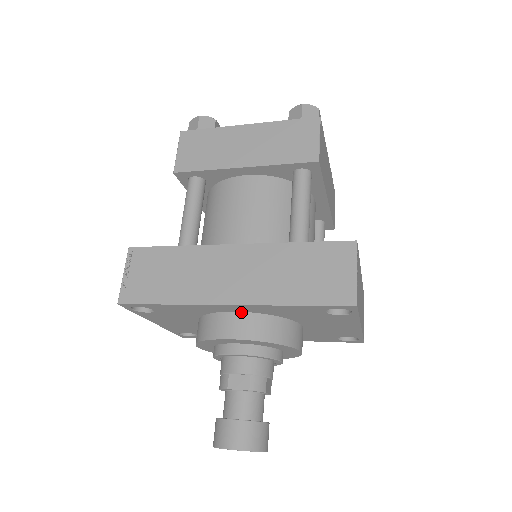
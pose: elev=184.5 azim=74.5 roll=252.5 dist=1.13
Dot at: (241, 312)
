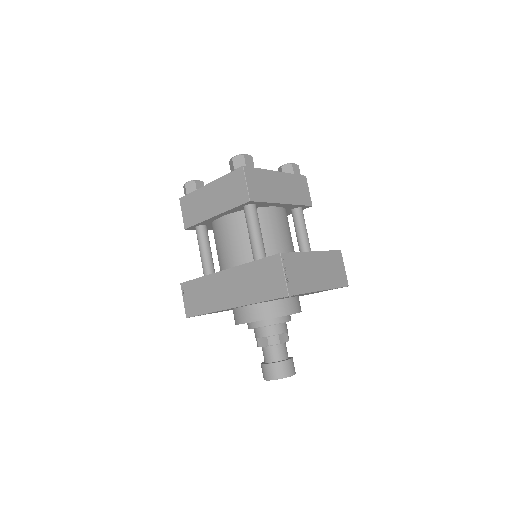
Dot at: (245, 306)
